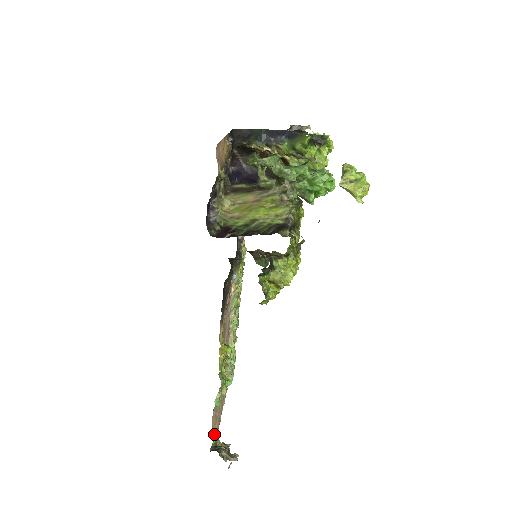
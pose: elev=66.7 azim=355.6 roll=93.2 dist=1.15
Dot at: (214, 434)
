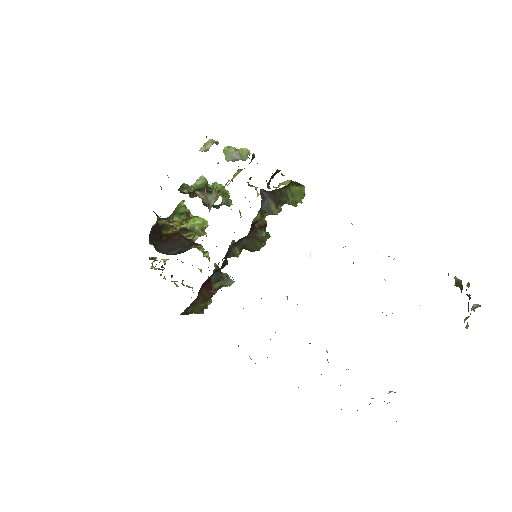
Dot at: occluded
